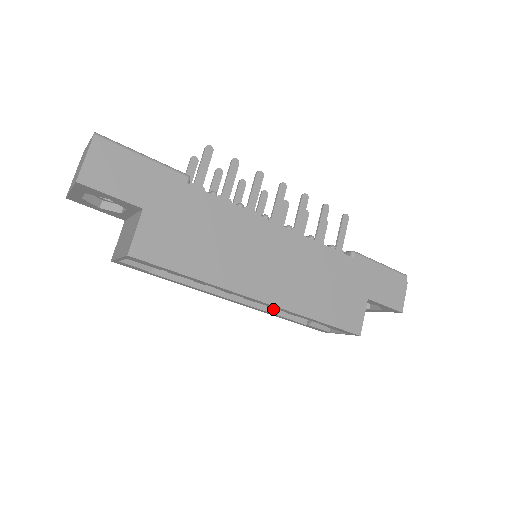
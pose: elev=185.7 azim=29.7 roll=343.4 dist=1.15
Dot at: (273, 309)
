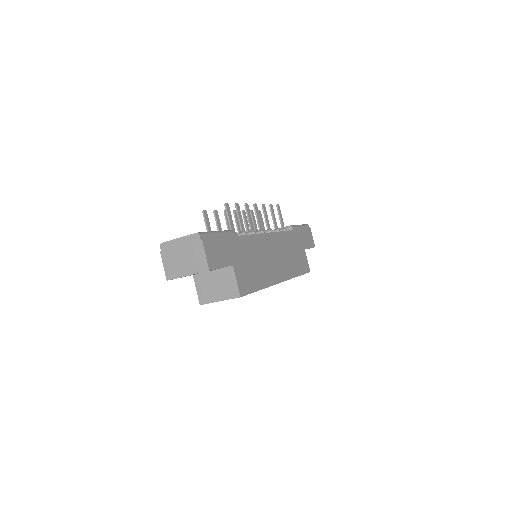
Dot at: occluded
